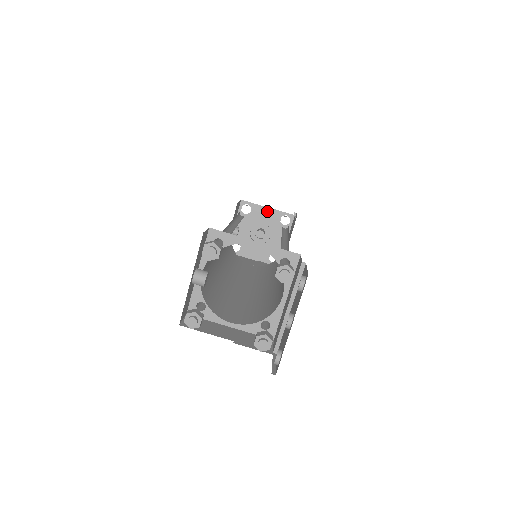
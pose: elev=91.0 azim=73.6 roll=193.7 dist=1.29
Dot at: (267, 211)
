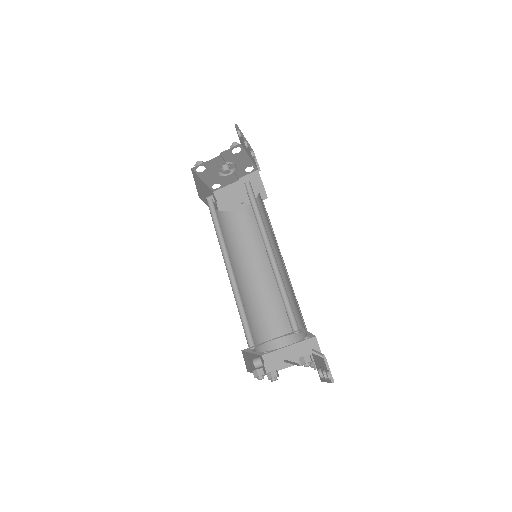
Dot at: (217, 159)
